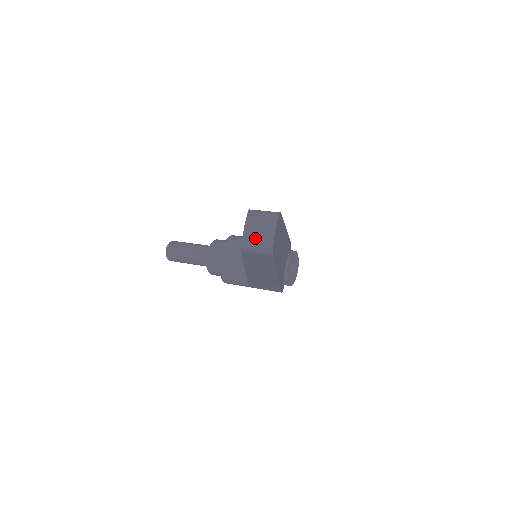
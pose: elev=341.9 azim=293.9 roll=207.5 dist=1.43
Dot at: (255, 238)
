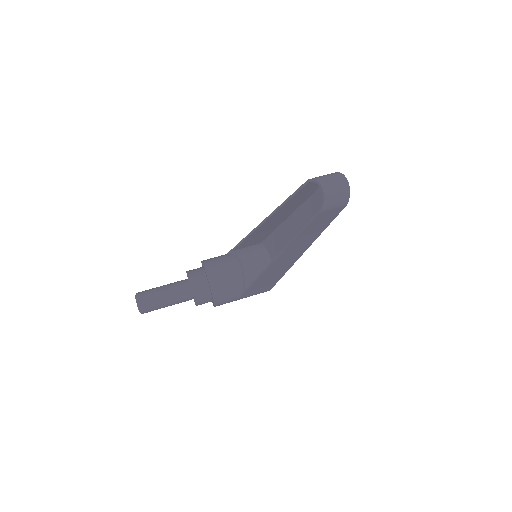
Dot at: (335, 193)
